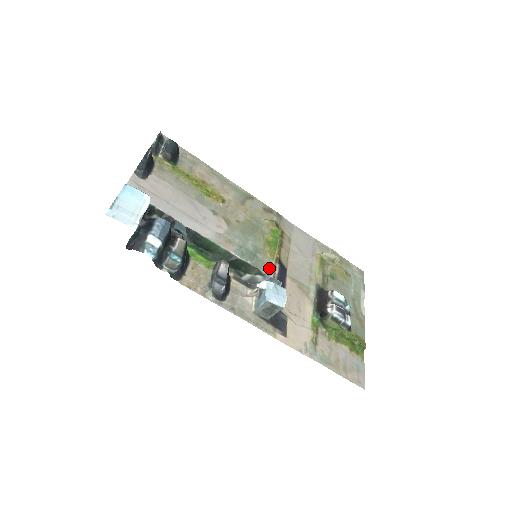
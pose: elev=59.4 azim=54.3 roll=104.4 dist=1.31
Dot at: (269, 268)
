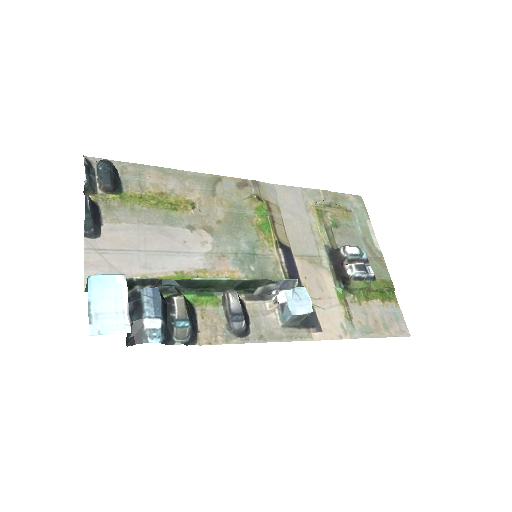
Dot at: (274, 260)
